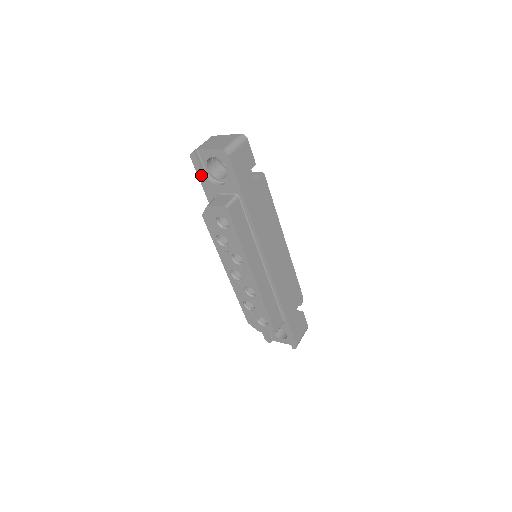
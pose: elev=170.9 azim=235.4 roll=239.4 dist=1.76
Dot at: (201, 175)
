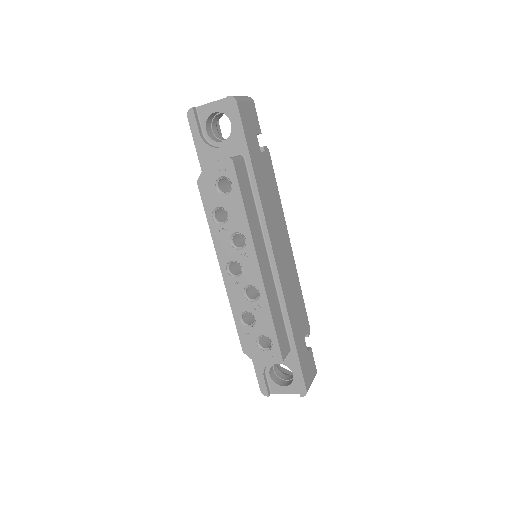
Dot at: (198, 139)
